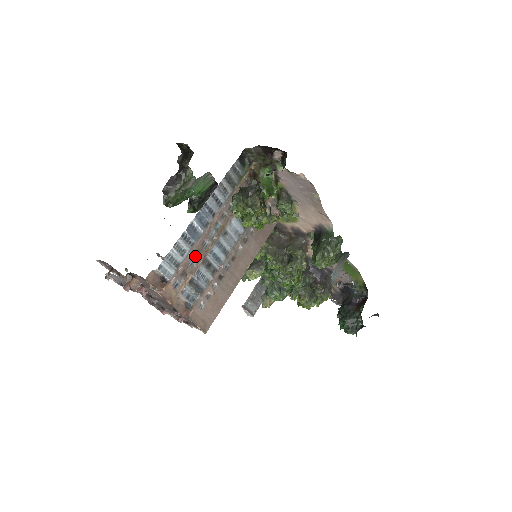
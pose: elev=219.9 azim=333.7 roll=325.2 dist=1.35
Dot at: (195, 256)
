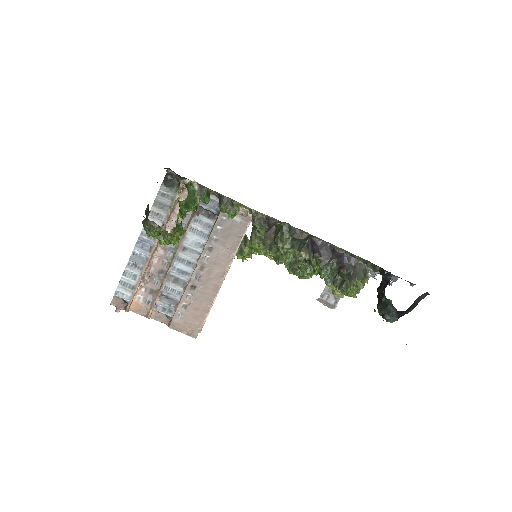
Dot at: (158, 275)
